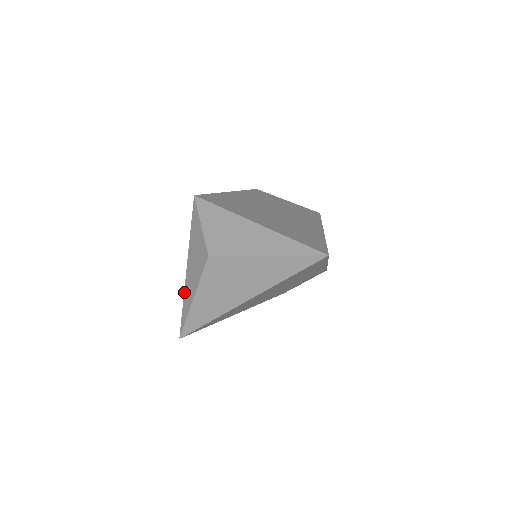
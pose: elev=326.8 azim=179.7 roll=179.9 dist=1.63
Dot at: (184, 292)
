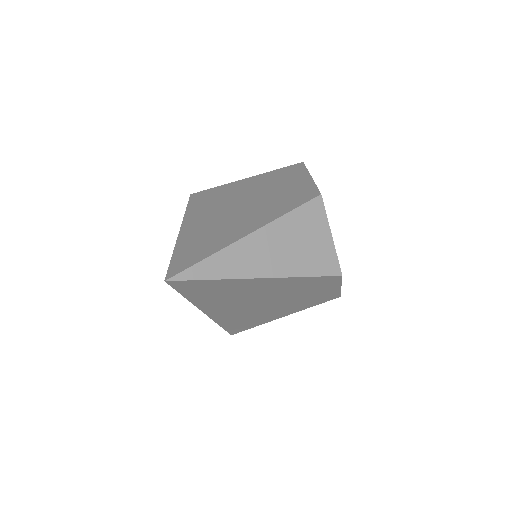
Dot at: occluded
